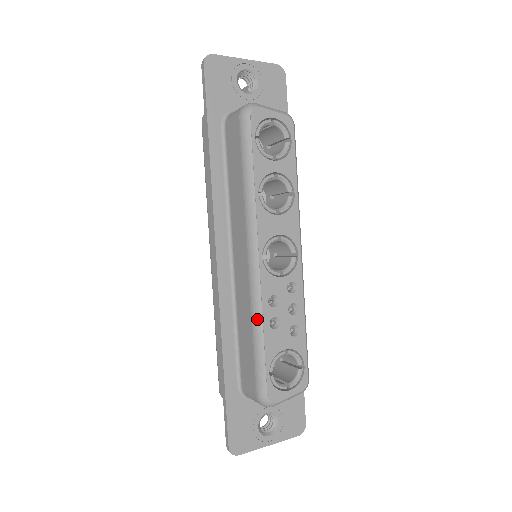
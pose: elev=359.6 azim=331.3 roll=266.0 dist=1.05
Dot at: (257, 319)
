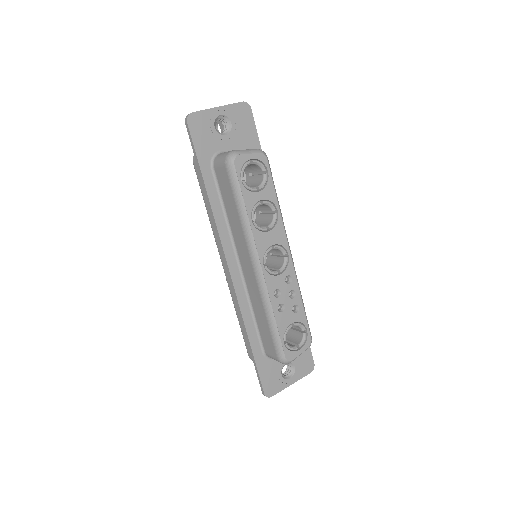
Dot at: (268, 308)
